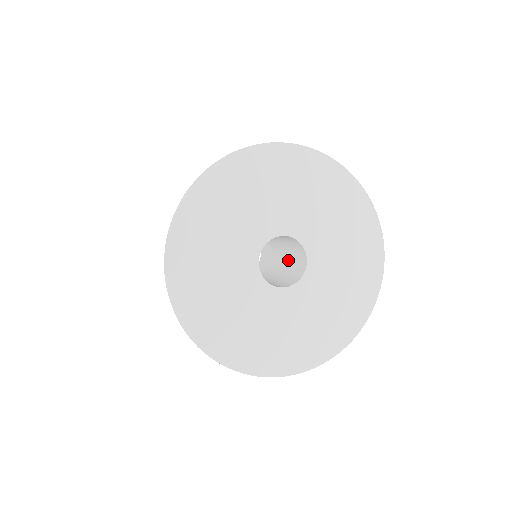
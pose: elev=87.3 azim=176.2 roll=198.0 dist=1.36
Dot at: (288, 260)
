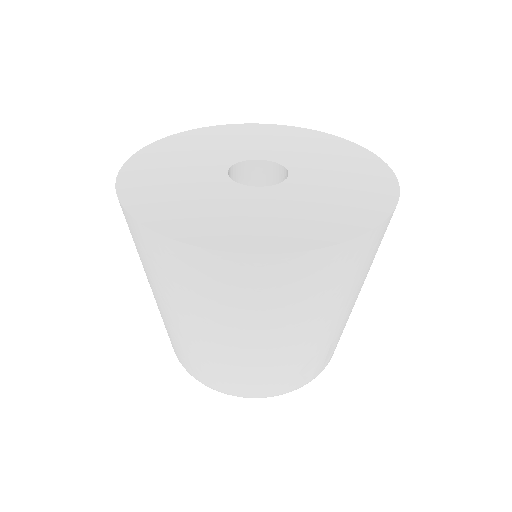
Dot at: occluded
